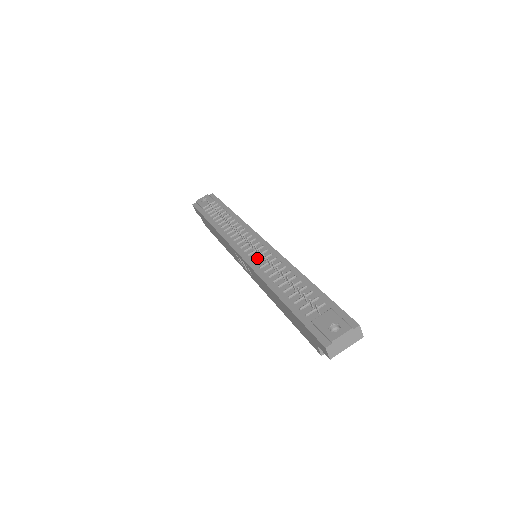
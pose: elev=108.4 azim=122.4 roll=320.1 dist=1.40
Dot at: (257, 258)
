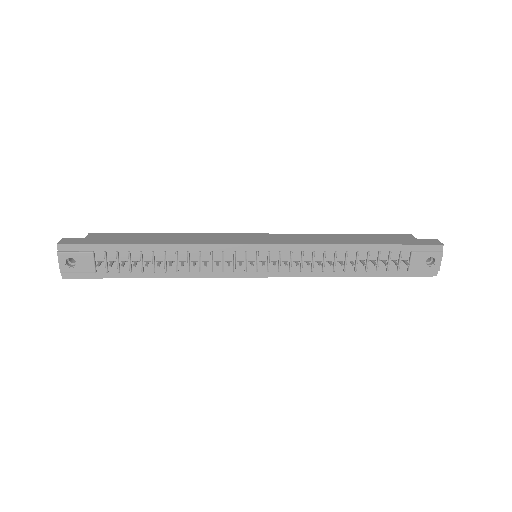
Dot at: (282, 266)
